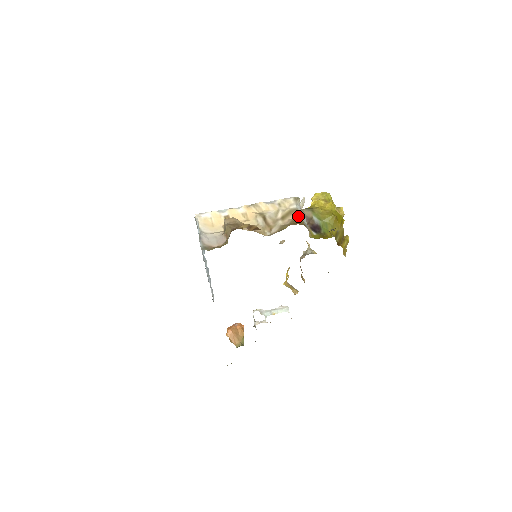
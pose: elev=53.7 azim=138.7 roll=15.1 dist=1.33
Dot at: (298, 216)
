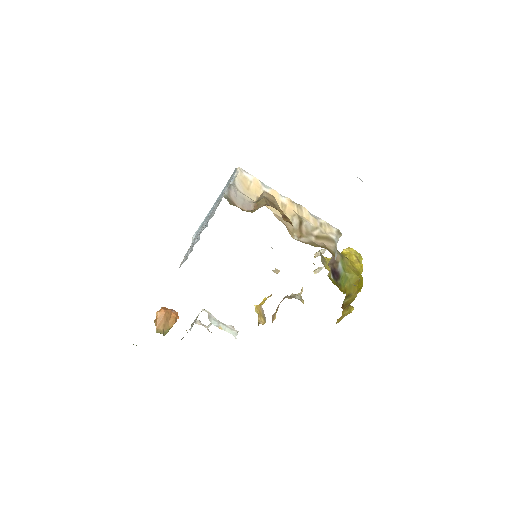
Dot at: (333, 247)
